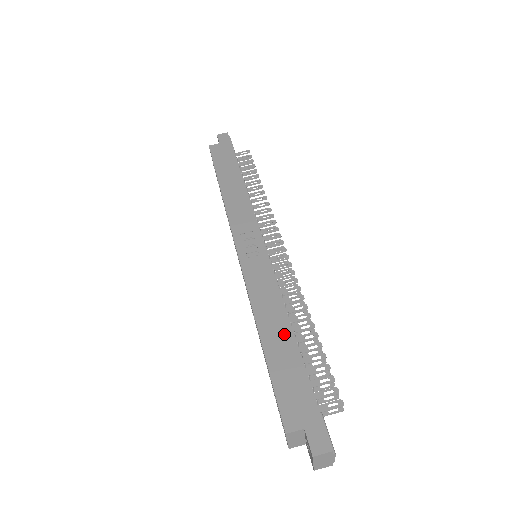
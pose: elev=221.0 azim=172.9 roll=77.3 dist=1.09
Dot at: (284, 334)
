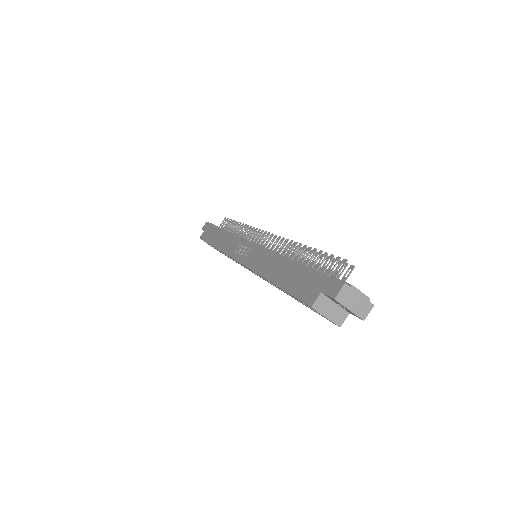
Dot at: (284, 265)
